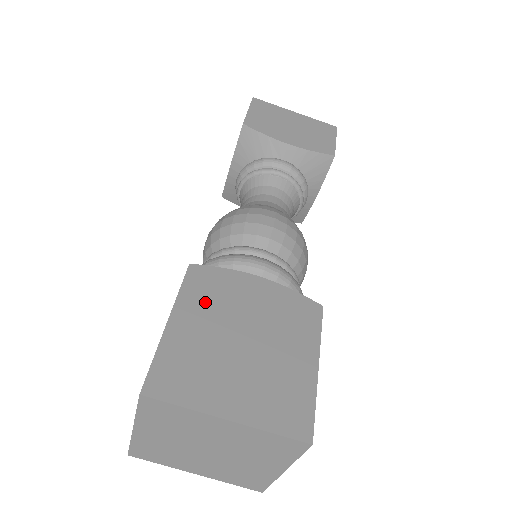
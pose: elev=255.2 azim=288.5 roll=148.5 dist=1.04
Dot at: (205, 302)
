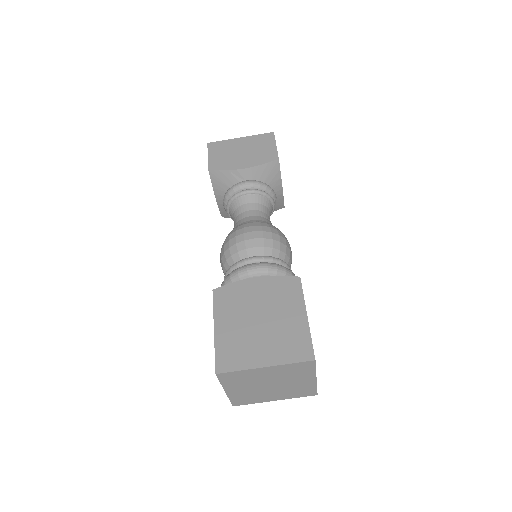
Dot at: (230, 309)
